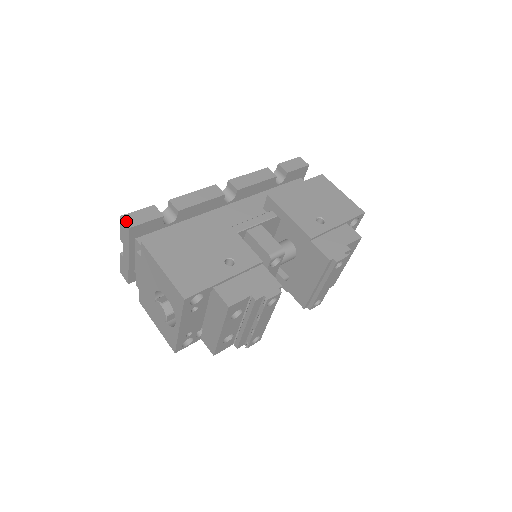
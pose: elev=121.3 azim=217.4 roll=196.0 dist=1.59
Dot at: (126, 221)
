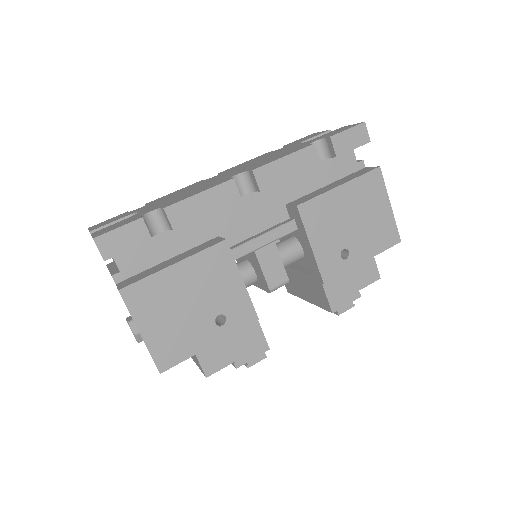
Dot at: (101, 248)
